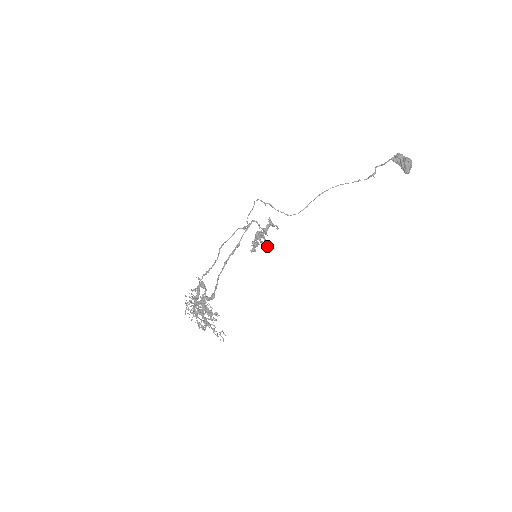
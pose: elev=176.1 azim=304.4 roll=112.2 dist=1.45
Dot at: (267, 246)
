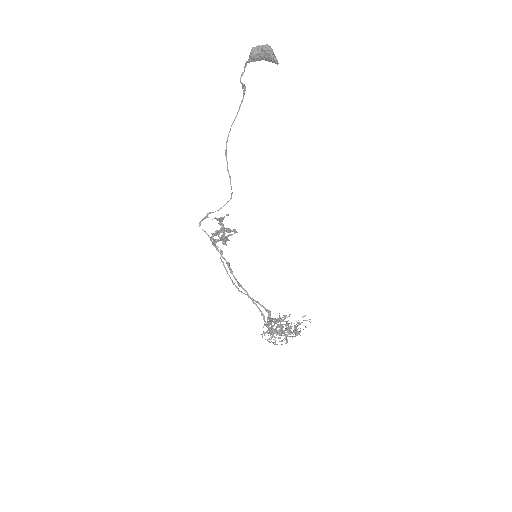
Dot at: occluded
